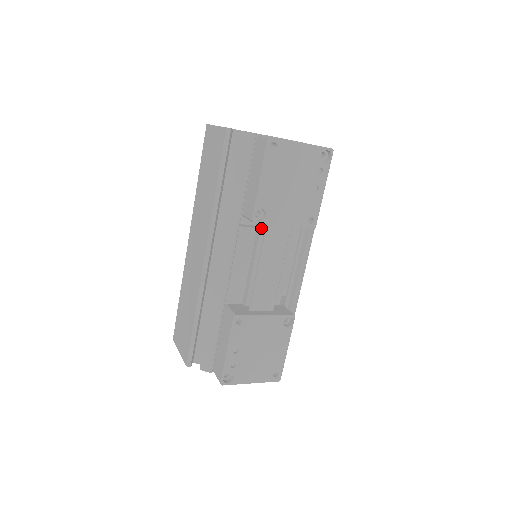
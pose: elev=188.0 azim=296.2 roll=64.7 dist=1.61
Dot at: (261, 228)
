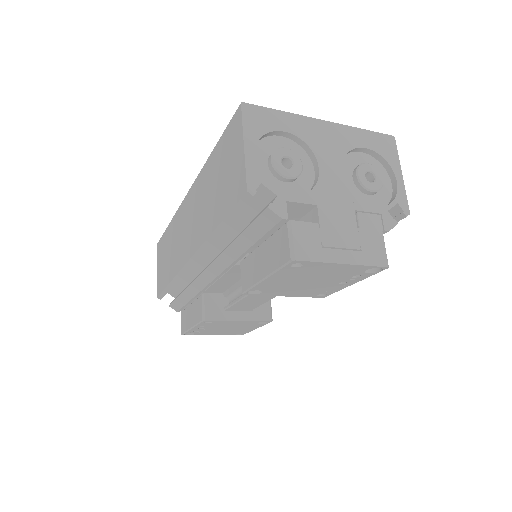
Dot at: occluded
